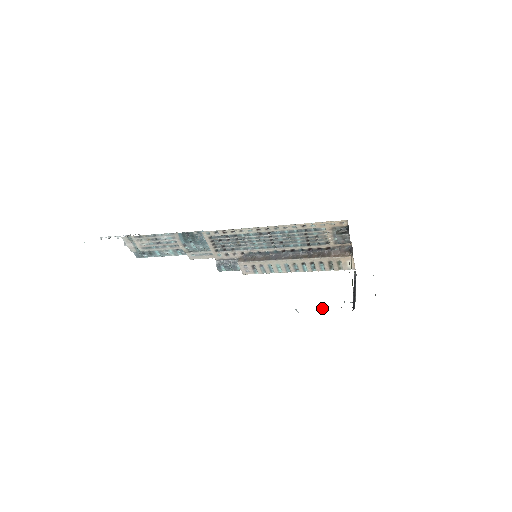
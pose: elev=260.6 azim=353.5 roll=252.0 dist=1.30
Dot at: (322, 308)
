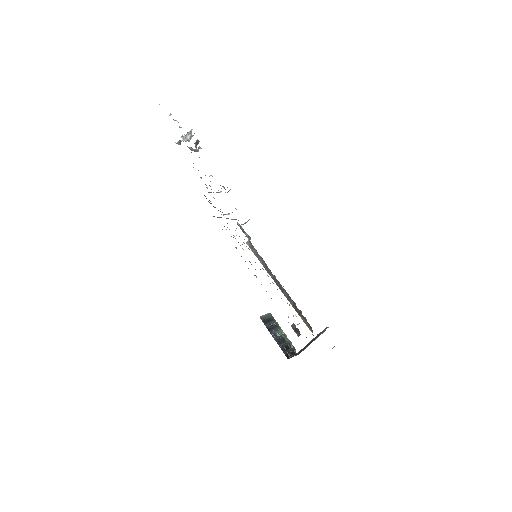
Dot at: (277, 334)
